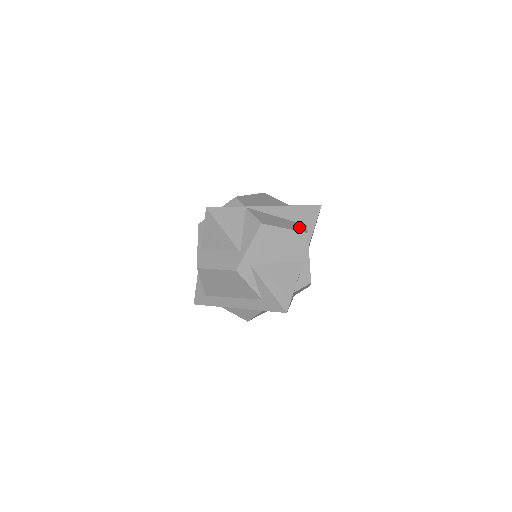
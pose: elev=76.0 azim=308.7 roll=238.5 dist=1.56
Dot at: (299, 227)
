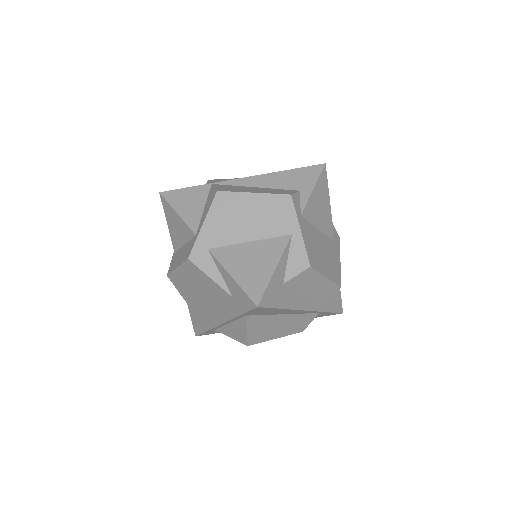
Dot at: (282, 191)
